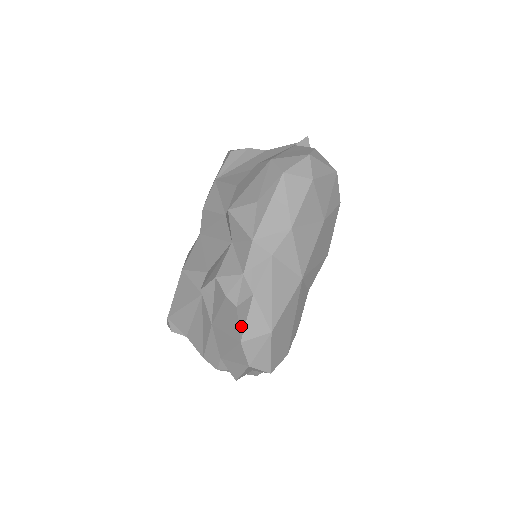
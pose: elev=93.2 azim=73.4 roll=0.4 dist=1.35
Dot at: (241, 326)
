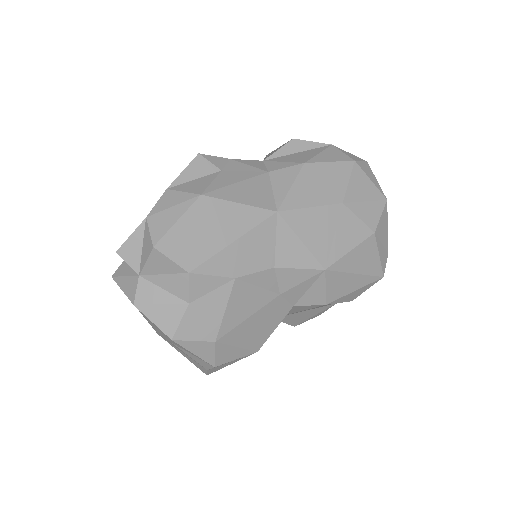
Dot at: (184, 176)
